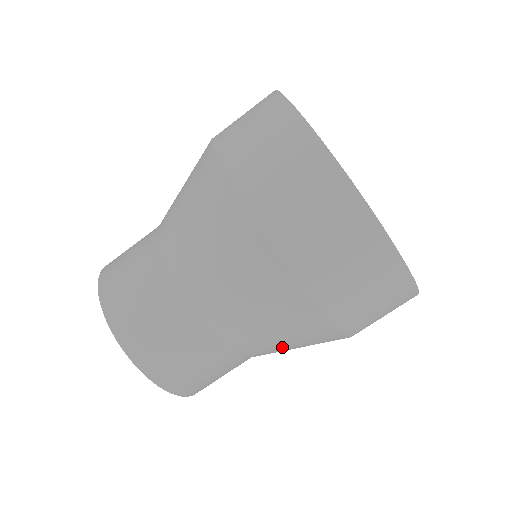
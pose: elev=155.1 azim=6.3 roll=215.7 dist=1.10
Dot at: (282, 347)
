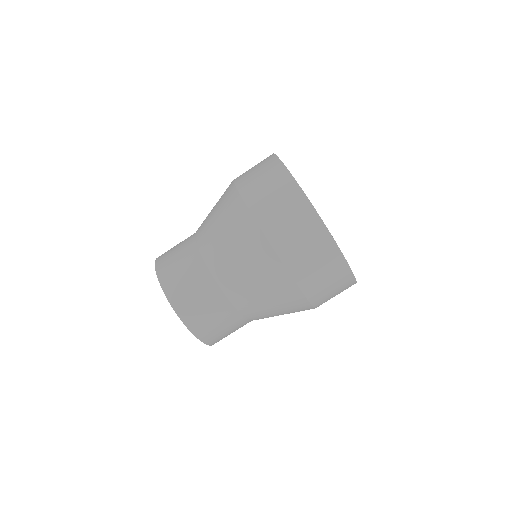
Dot at: (256, 293)
